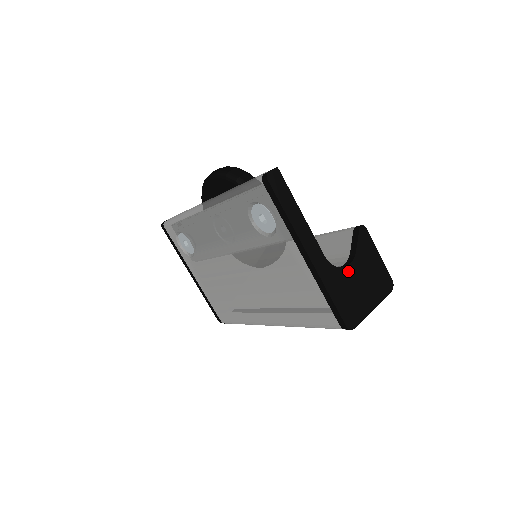
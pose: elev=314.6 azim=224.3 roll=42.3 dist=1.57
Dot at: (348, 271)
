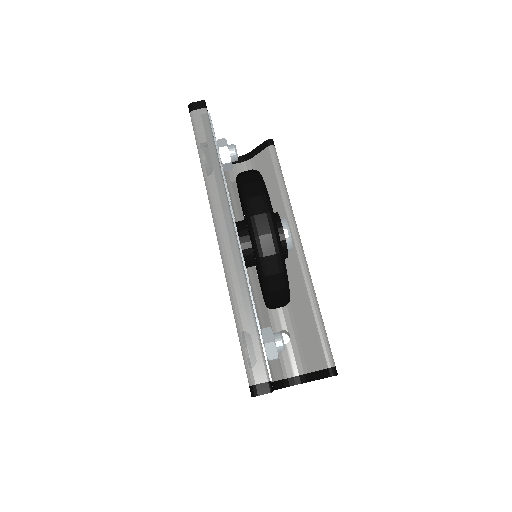
Dot at: occluded
